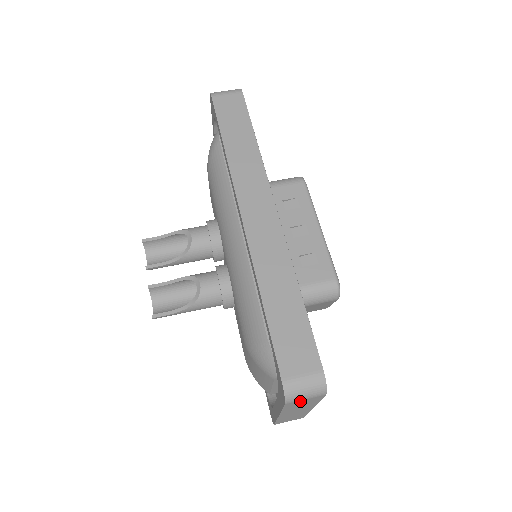
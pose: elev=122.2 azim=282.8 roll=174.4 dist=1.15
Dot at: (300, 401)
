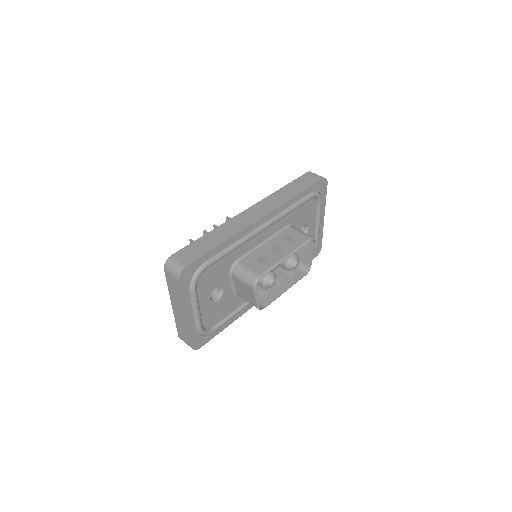
Dot at: (170, 276)
